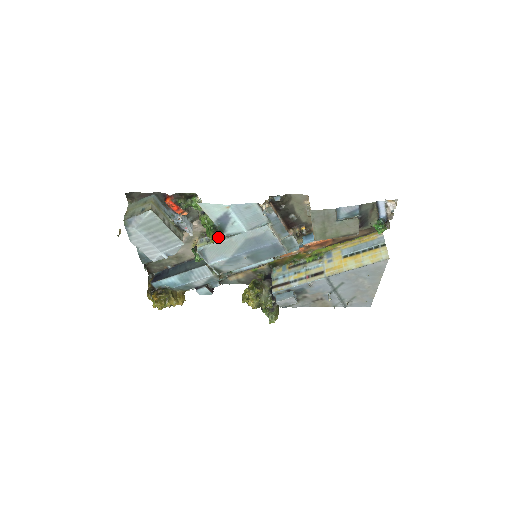
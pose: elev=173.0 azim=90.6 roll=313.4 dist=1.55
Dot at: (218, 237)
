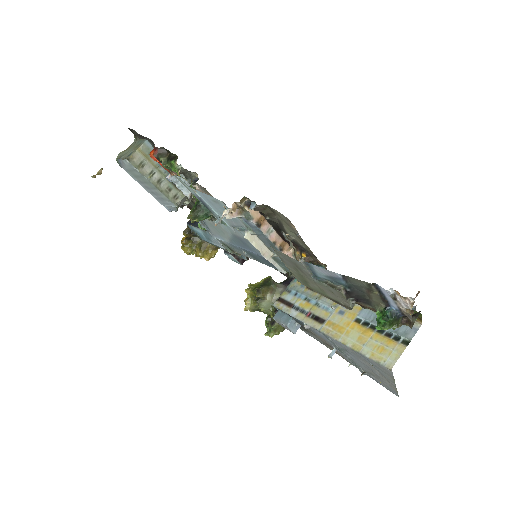
Dot at: (198, 218)
